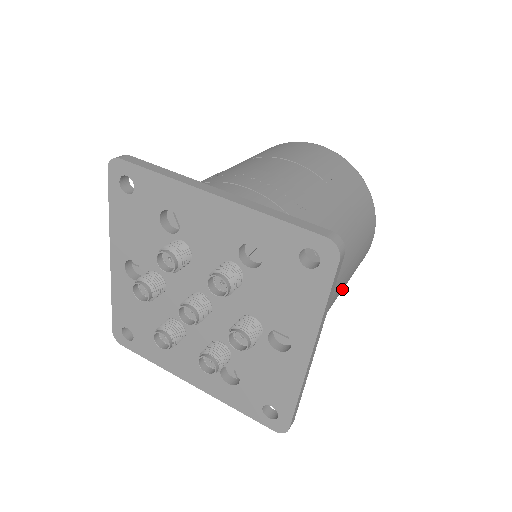
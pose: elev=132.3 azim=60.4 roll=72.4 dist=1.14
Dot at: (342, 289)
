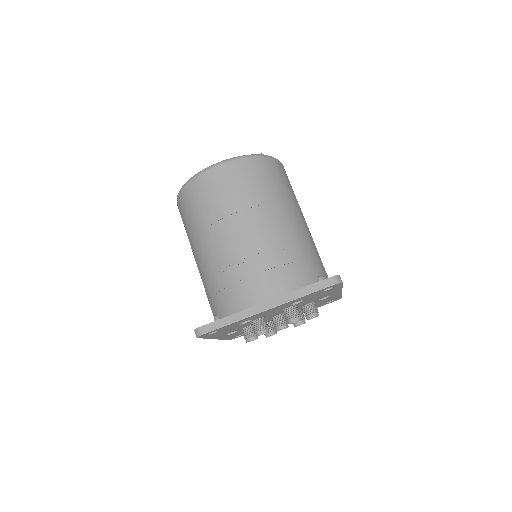
Dot at: occluded
